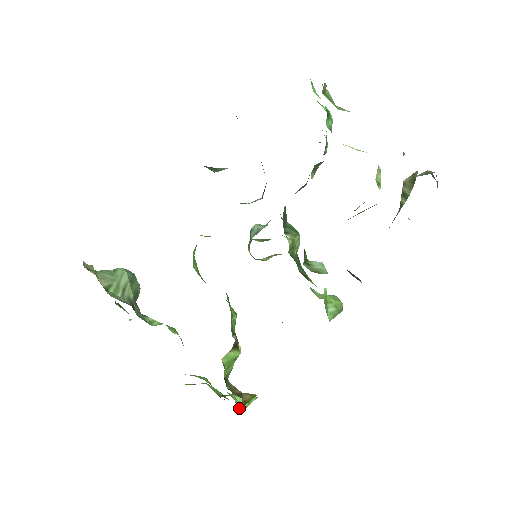
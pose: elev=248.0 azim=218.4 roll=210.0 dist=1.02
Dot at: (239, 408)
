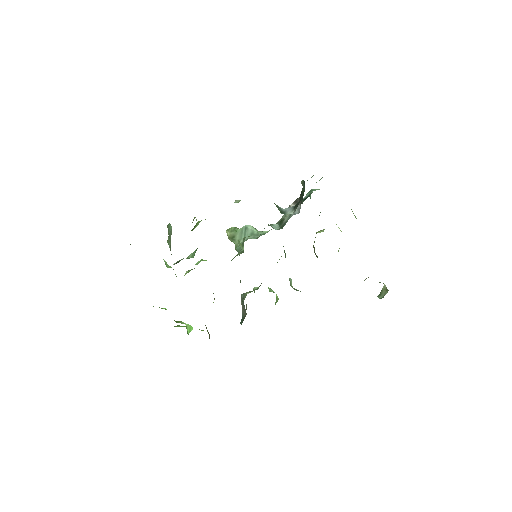
Dot at: (188, 334)
